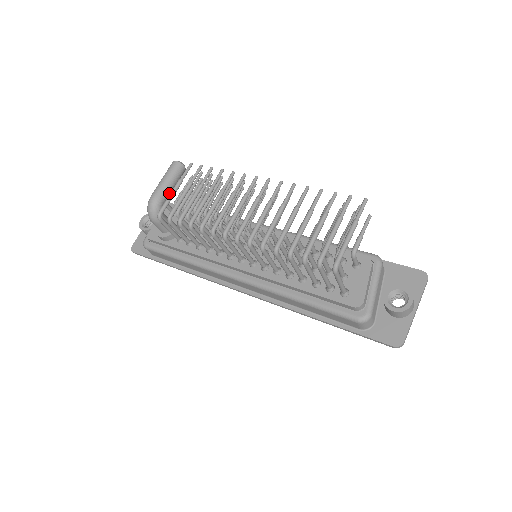
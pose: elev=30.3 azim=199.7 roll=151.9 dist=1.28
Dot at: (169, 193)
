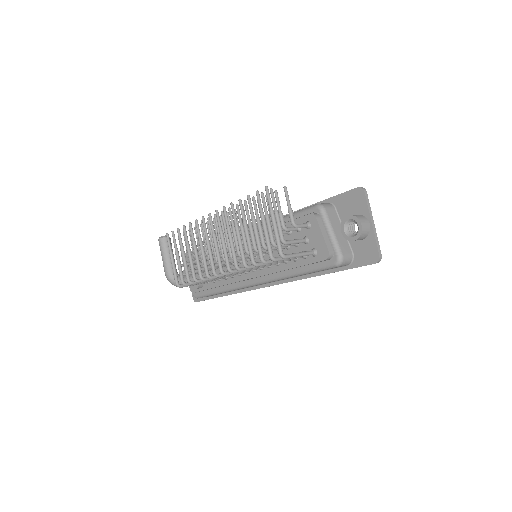
Dot at: occluded
